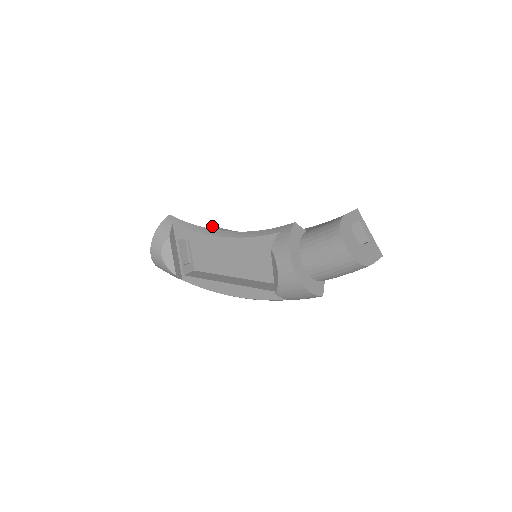
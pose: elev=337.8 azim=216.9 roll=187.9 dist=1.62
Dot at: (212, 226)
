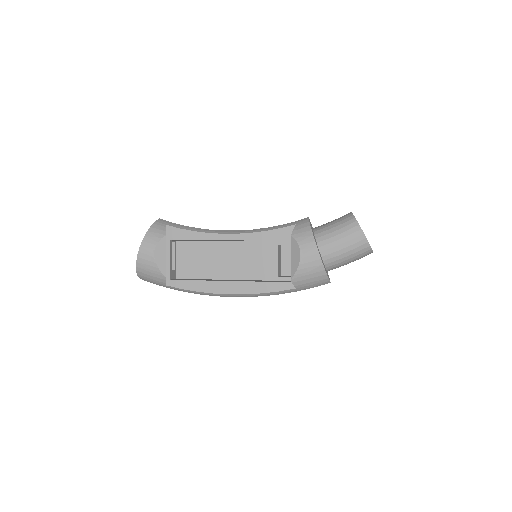
Dot at: occluded
